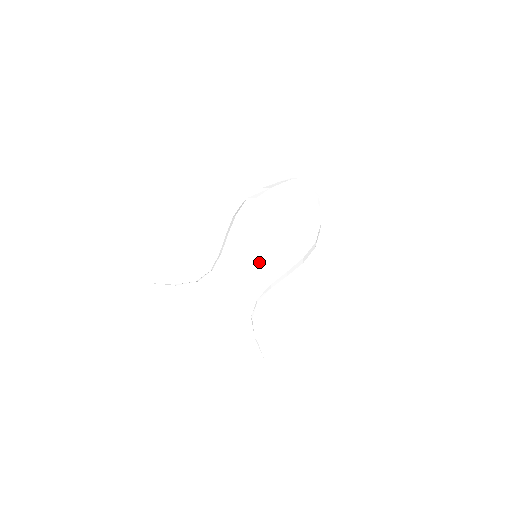
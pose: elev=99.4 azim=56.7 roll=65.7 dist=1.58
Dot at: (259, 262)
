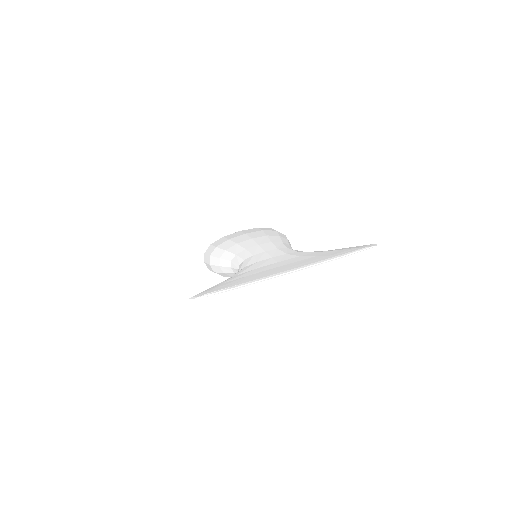
Dot at: (263, 241)
